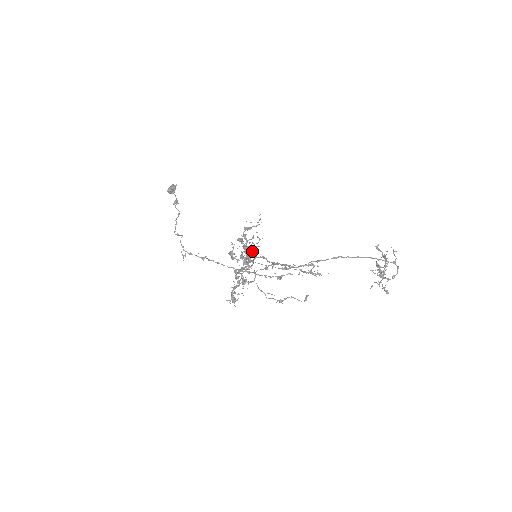
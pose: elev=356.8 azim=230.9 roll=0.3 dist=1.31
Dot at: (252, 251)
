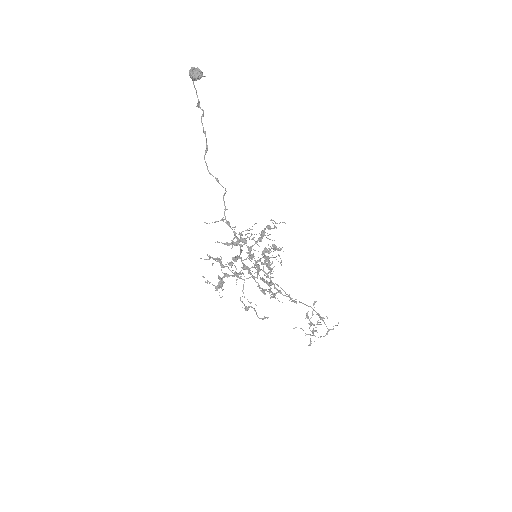
Dot at: occluded
